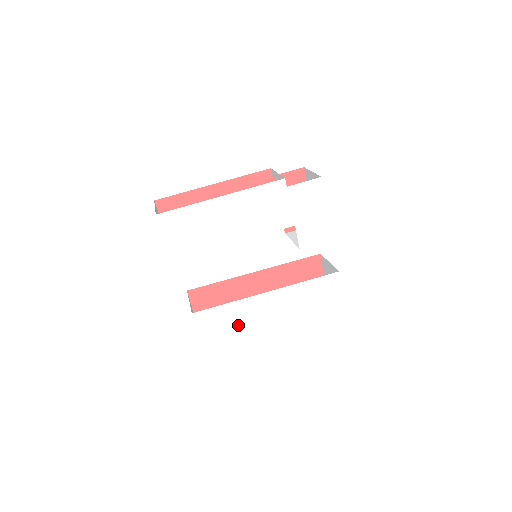
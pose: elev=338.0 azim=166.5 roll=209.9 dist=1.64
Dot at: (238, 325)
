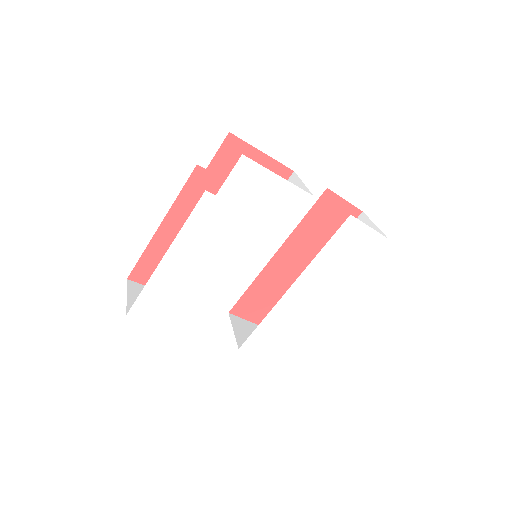
Dot at: (290, 327)
